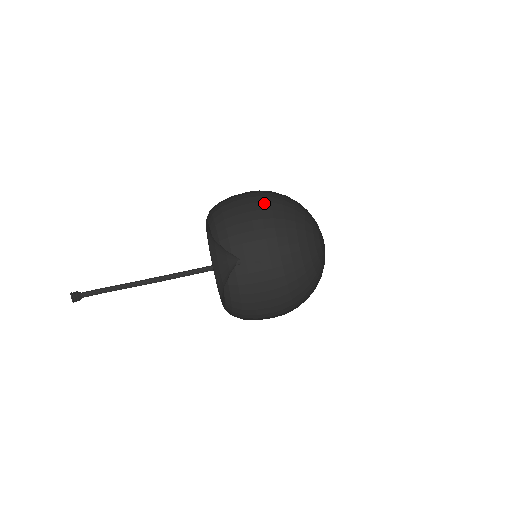
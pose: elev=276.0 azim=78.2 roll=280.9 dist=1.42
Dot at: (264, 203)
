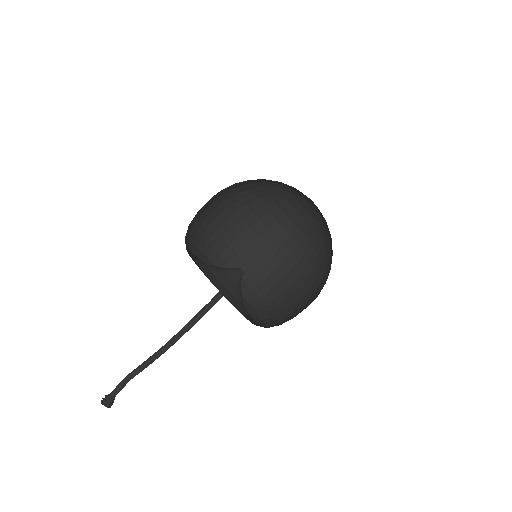
Dot at: occluded
